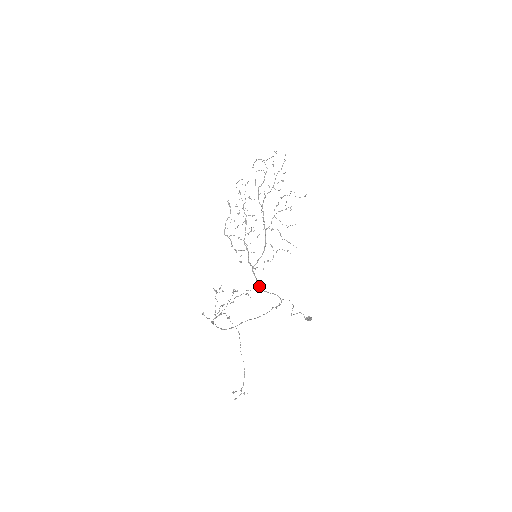
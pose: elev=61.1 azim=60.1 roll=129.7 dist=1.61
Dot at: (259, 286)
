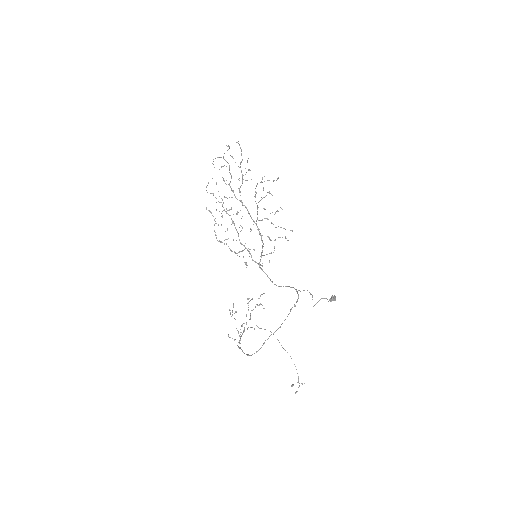
Dot at: (272, 282)
